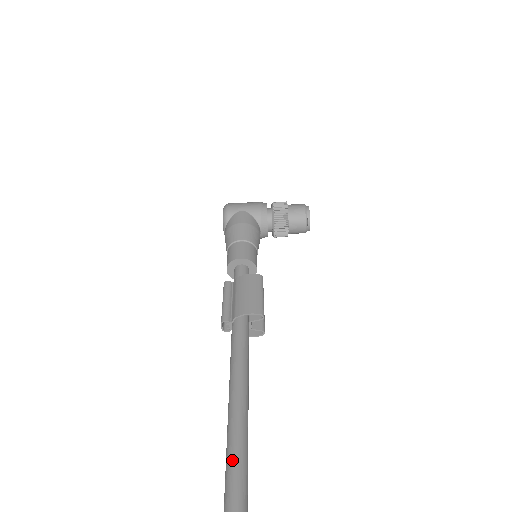
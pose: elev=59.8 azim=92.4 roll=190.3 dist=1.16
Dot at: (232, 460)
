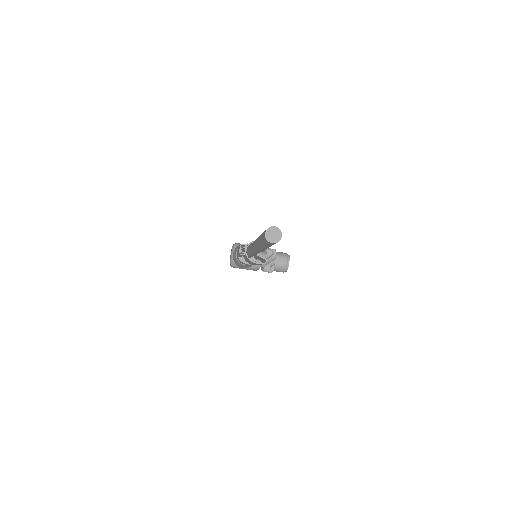
Dot at: occluded
